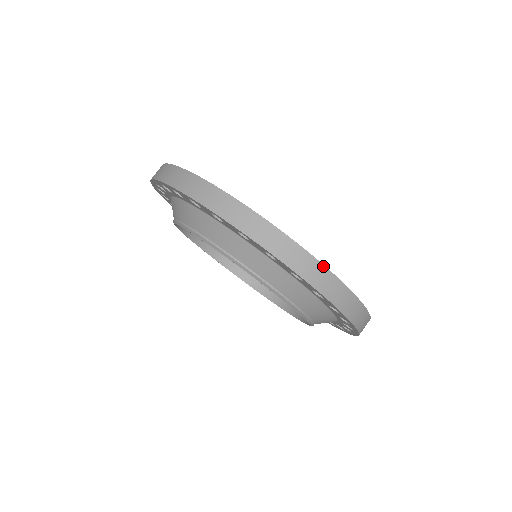
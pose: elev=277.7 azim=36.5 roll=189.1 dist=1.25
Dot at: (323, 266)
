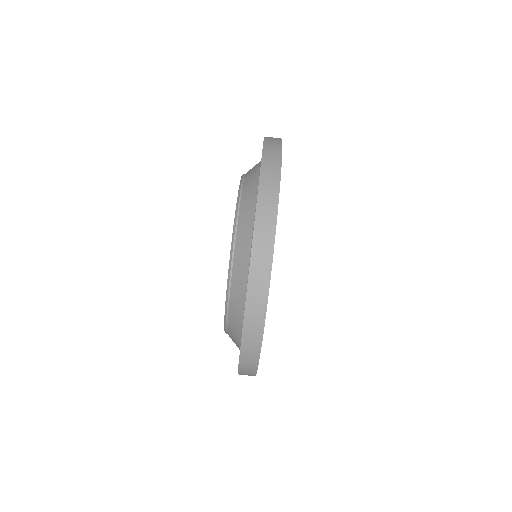
Dot at: (260, 346)
